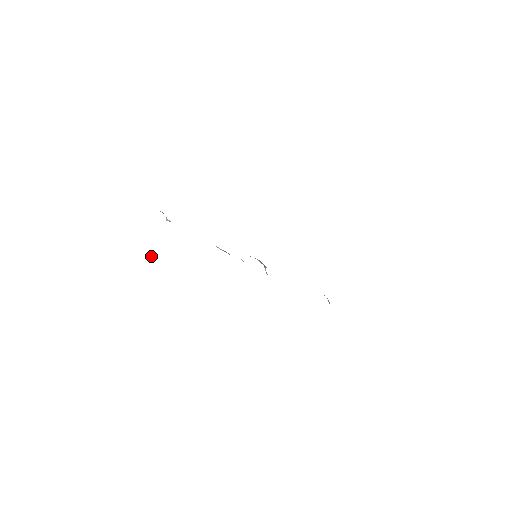
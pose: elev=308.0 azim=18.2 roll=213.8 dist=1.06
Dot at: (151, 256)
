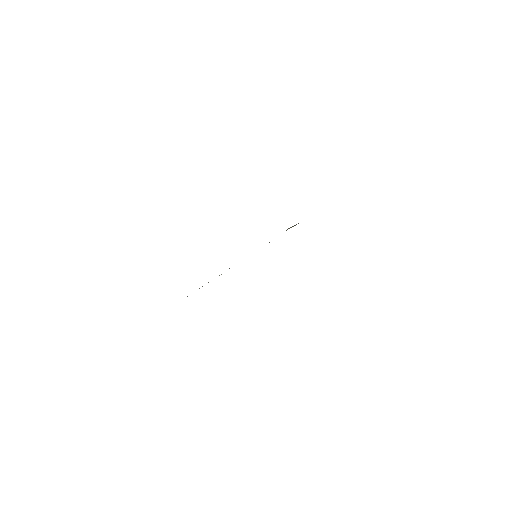
Dot at: occluded
